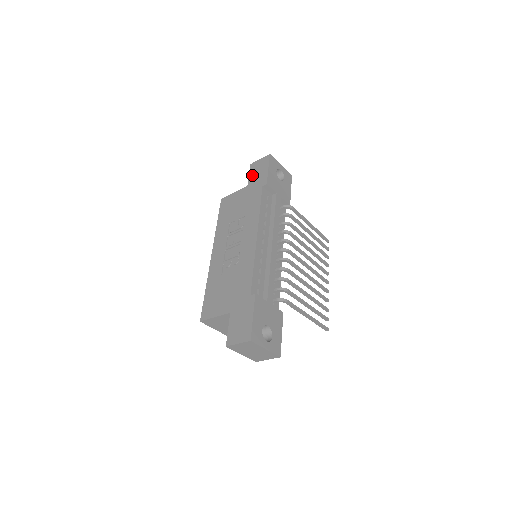
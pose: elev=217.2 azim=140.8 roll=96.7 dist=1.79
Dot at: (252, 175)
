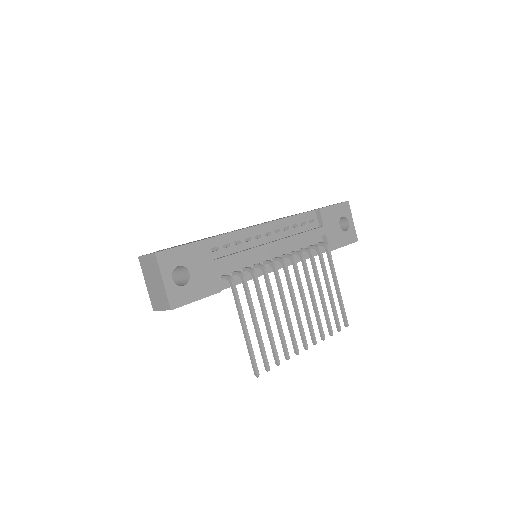
Dot at: occluded
